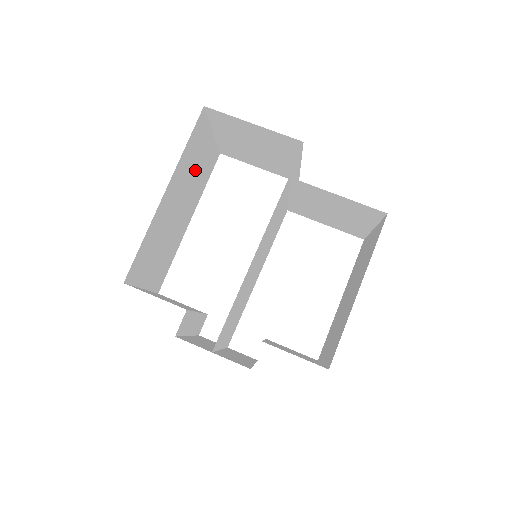
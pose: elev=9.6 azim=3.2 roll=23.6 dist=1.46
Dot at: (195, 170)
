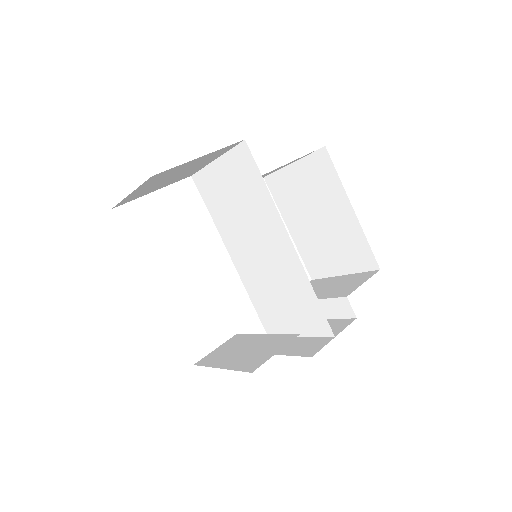
Dot at: occluded
